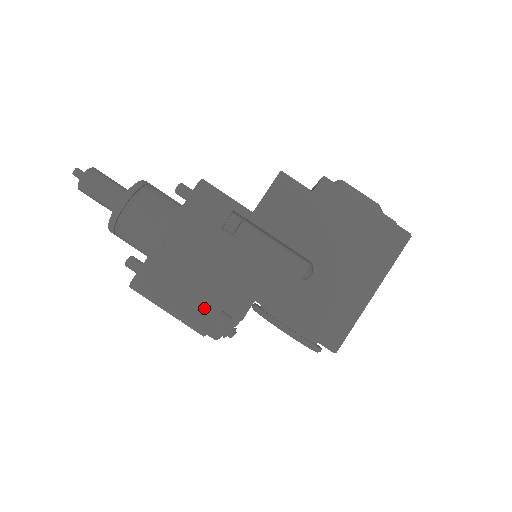
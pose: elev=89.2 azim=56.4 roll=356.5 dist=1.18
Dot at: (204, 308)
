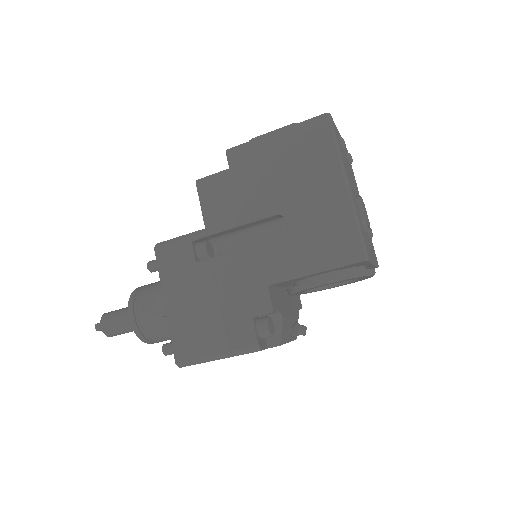
Dot at: (238, 329)
